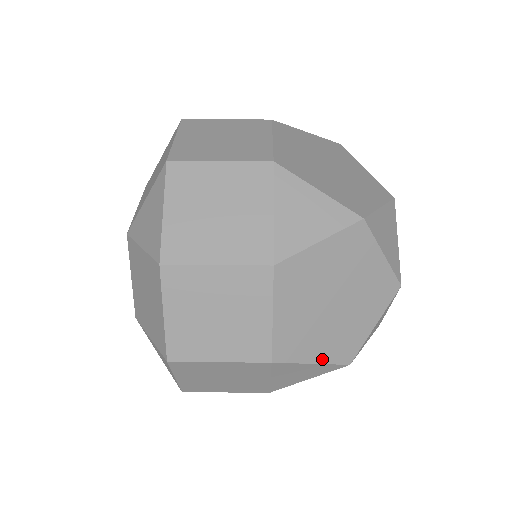
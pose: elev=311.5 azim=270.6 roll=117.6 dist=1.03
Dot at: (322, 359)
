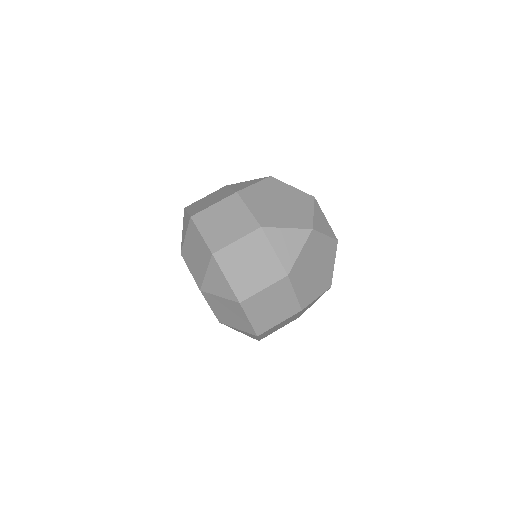
Dot at: occluded
